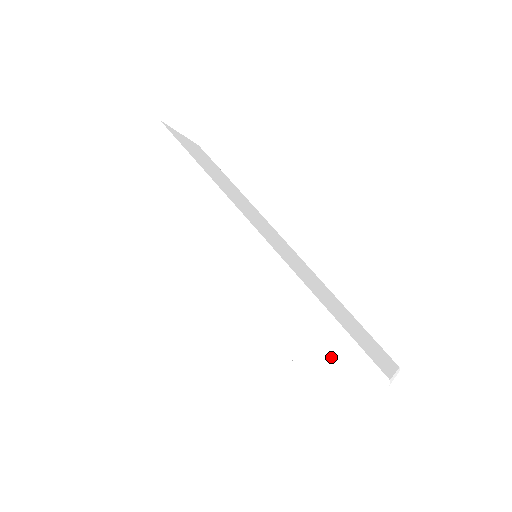
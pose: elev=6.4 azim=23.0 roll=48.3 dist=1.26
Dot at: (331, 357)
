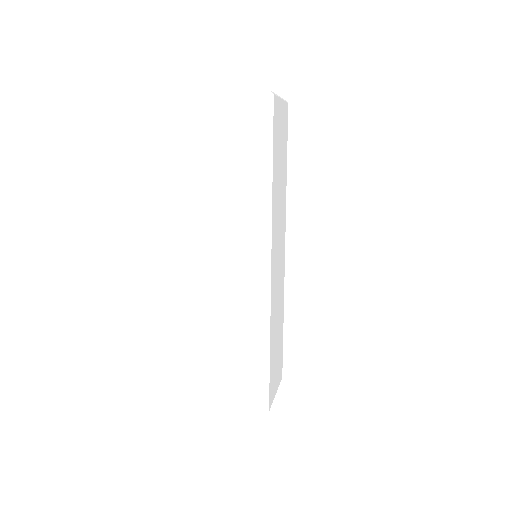
Dot at: (248, 375)
